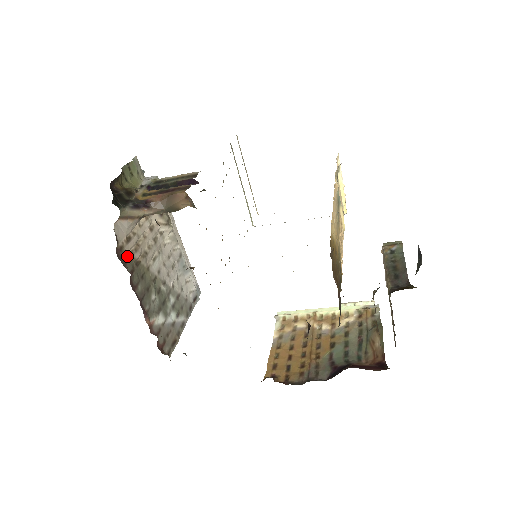
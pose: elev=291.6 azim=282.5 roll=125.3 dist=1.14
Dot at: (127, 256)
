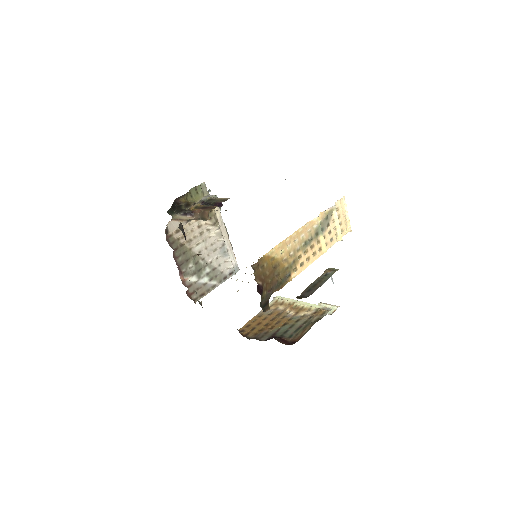
Dot at: (174, 240)
